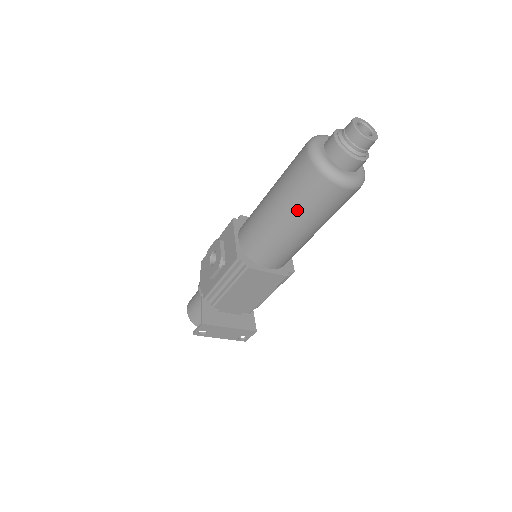
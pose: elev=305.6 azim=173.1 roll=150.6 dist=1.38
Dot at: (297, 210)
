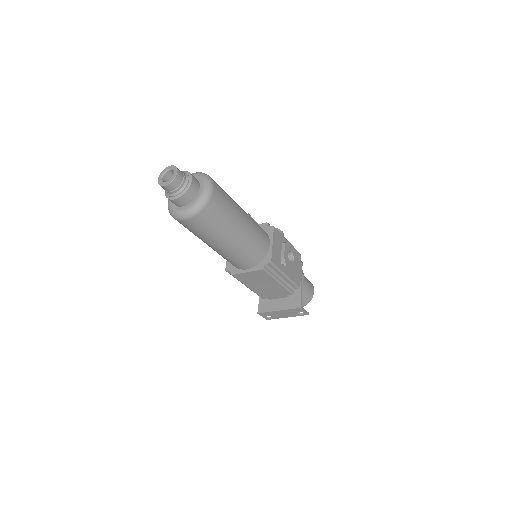
Dot at: (198, 237)
